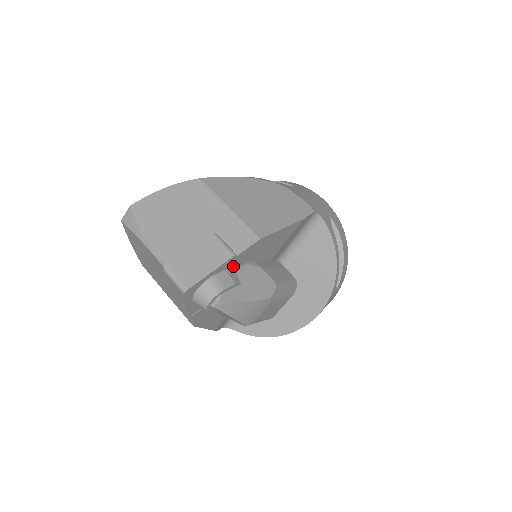
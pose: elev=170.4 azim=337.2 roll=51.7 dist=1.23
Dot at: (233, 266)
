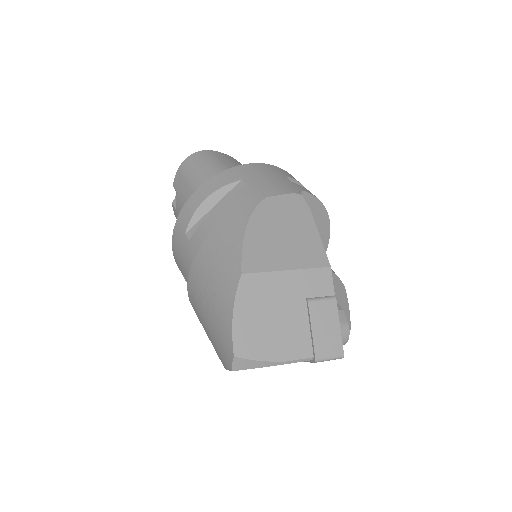
Dot at: occluded
